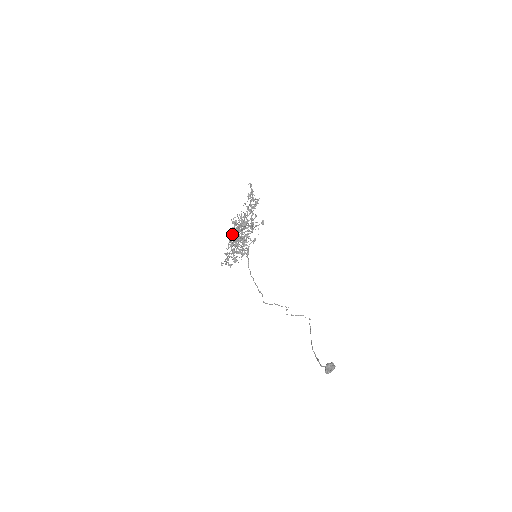
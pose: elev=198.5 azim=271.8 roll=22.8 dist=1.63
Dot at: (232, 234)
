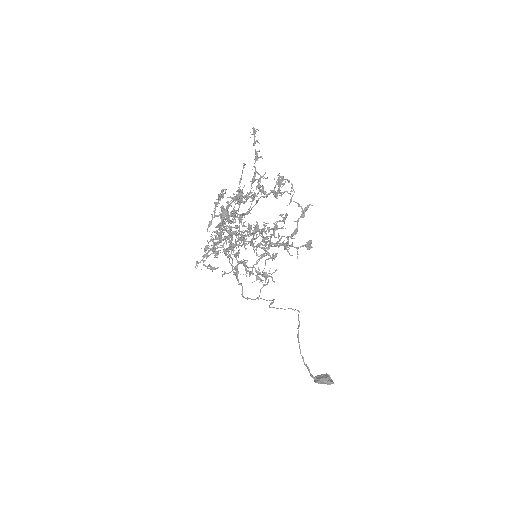
Dot at: occluded
